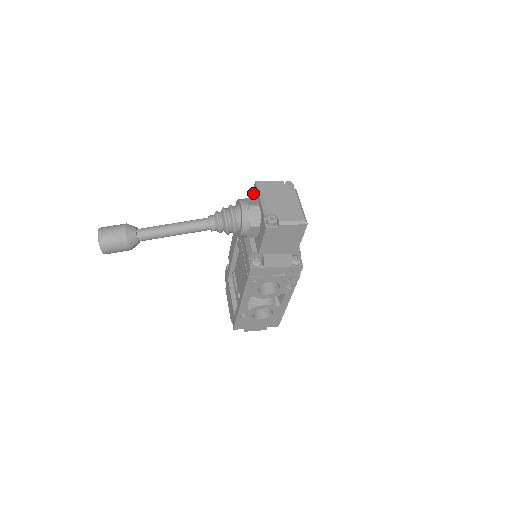
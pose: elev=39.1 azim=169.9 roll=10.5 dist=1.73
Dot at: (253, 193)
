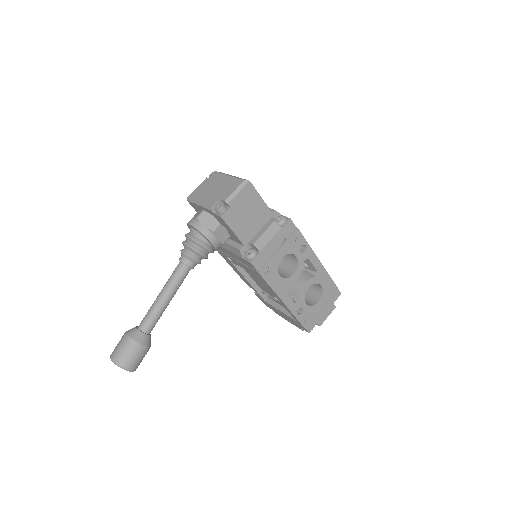
Dot at: (196, 211)
